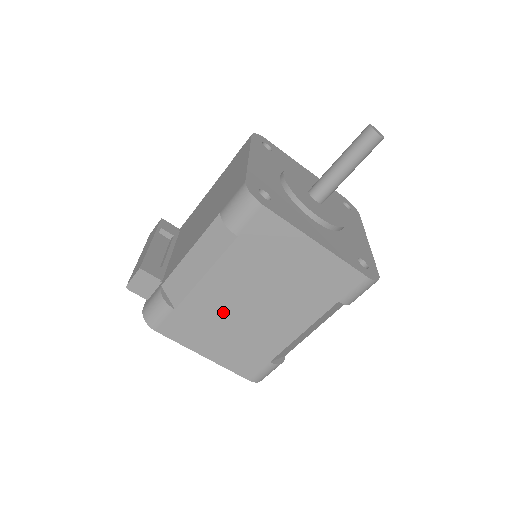
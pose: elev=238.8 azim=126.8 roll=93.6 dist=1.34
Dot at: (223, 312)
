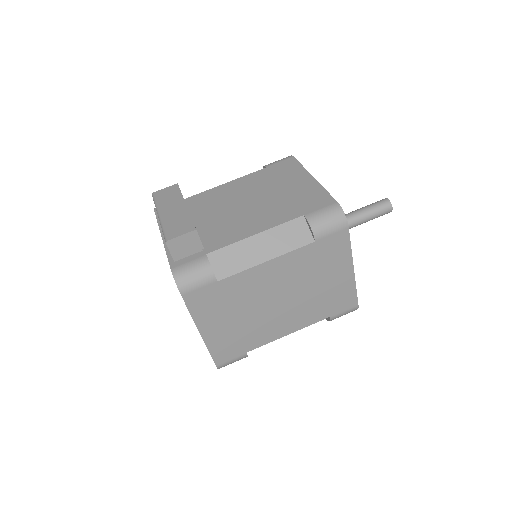
Dot at: (251, 298)
